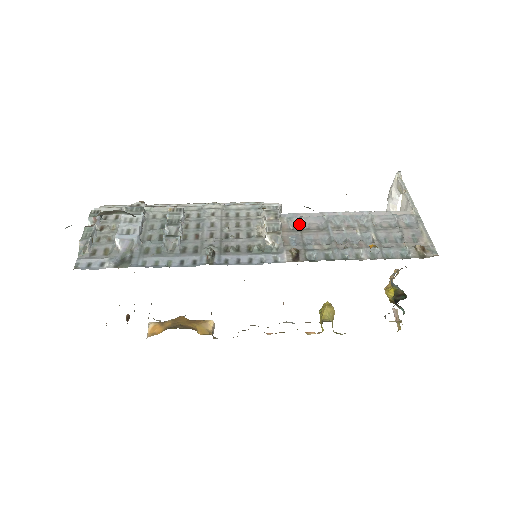
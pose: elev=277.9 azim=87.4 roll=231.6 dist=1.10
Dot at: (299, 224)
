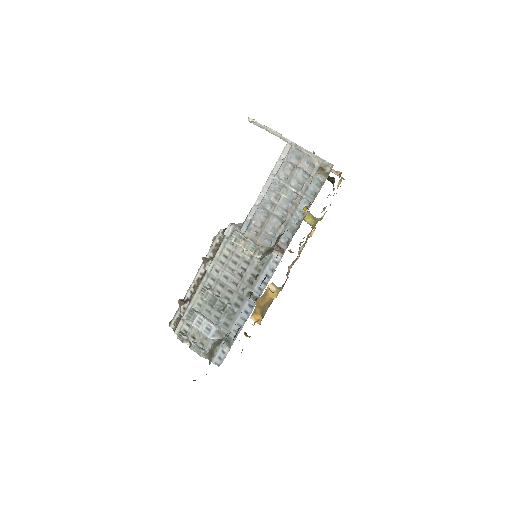
Dot at: (255, 226)
